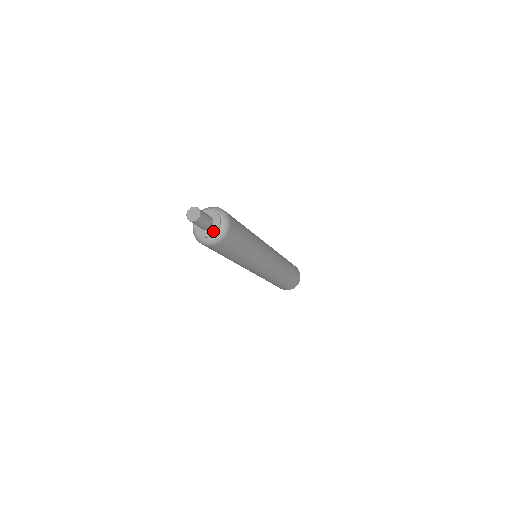
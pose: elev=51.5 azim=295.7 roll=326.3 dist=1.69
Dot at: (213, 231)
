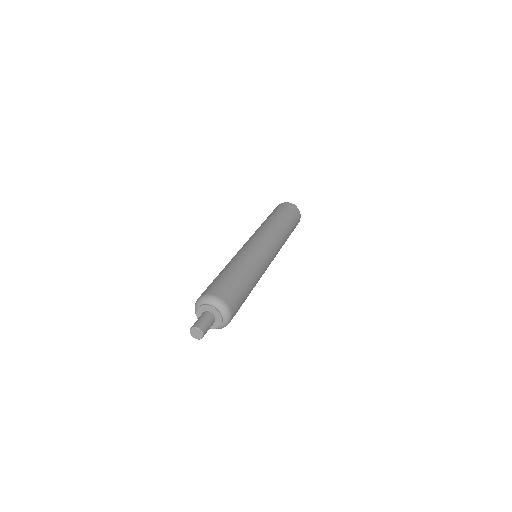
Dot at: (215, 327)
